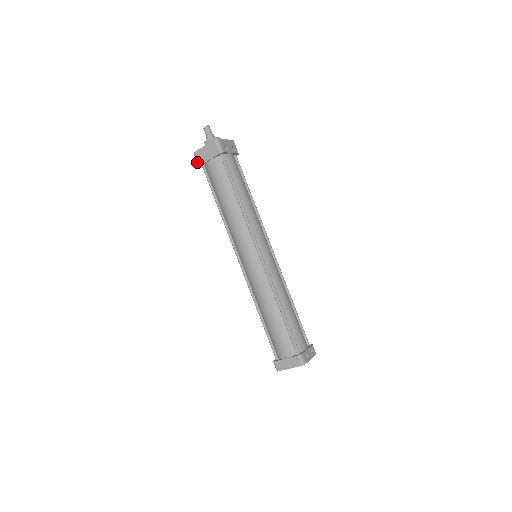
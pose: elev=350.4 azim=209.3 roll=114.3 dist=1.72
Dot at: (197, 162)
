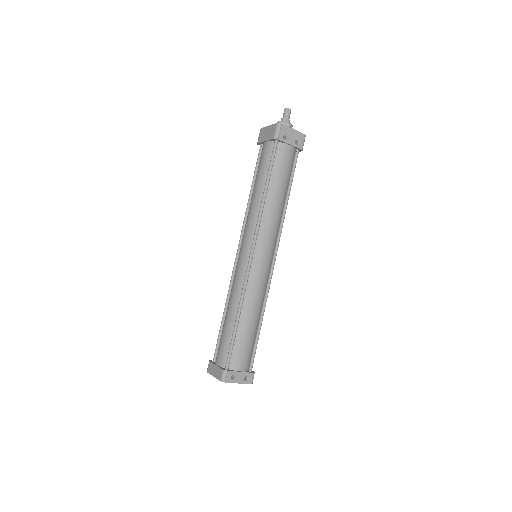
Dot at: (258, 139)
